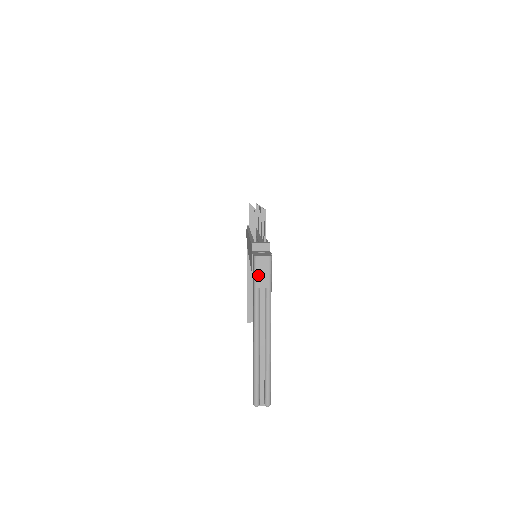
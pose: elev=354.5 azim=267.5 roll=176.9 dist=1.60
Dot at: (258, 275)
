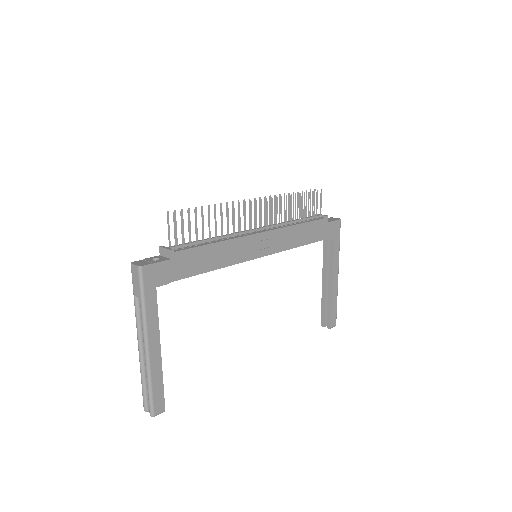
Dot at: (133, 283)
